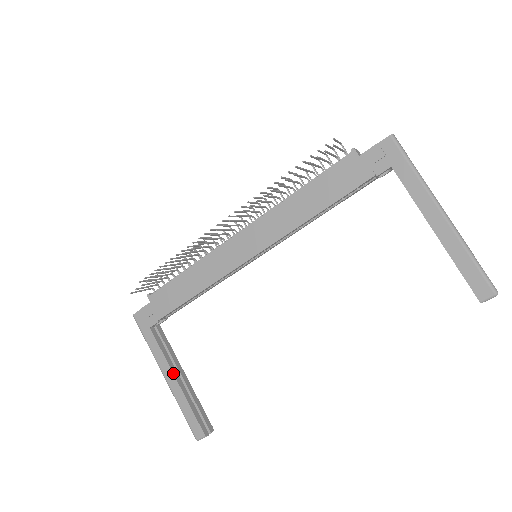
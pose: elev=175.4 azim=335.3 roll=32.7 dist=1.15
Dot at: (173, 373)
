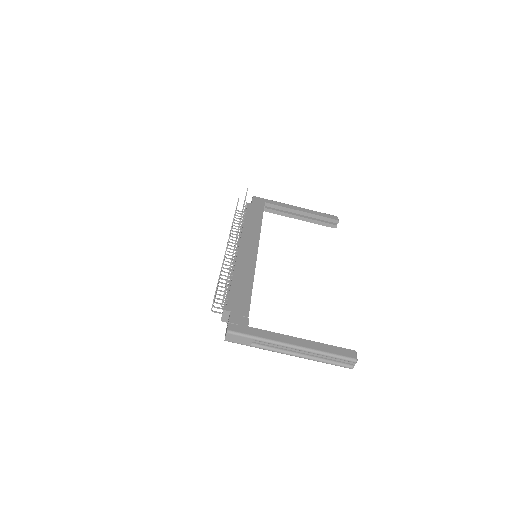
Dot at: (295, 337)
